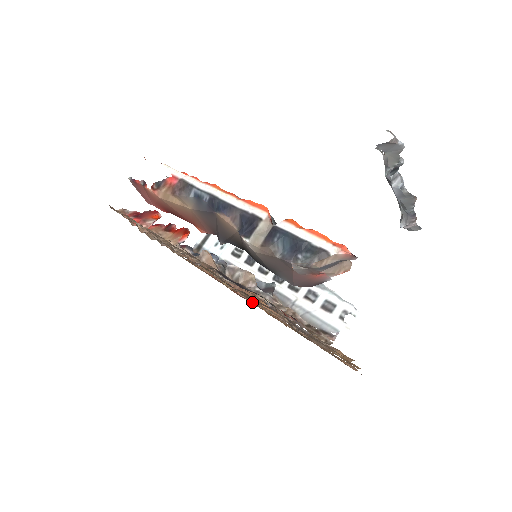
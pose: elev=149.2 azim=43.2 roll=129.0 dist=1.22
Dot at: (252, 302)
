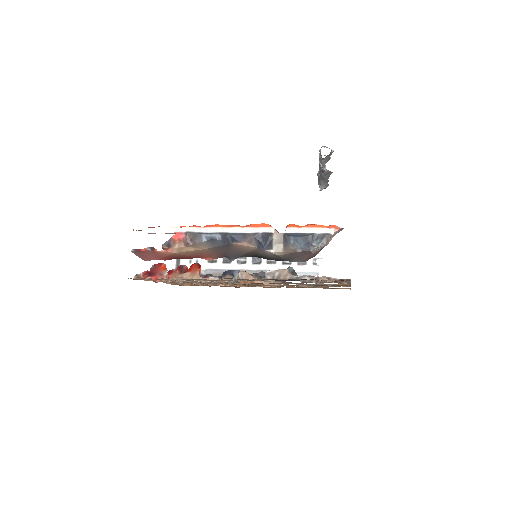
Dot at: (247, 286)
